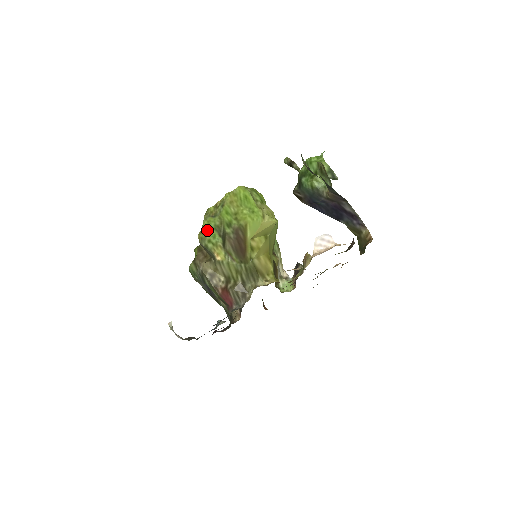
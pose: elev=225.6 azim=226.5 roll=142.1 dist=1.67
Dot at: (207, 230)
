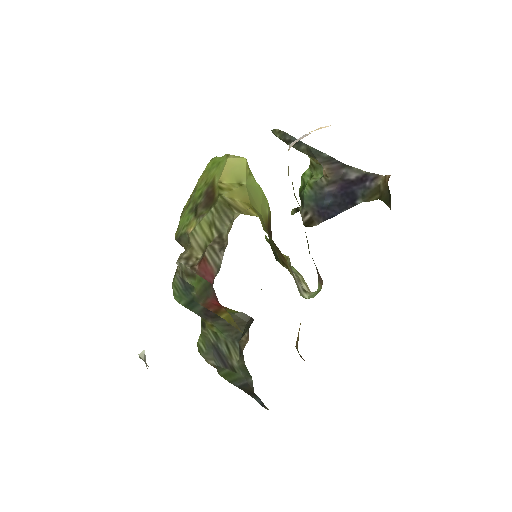
Dot at: (182, 222)
